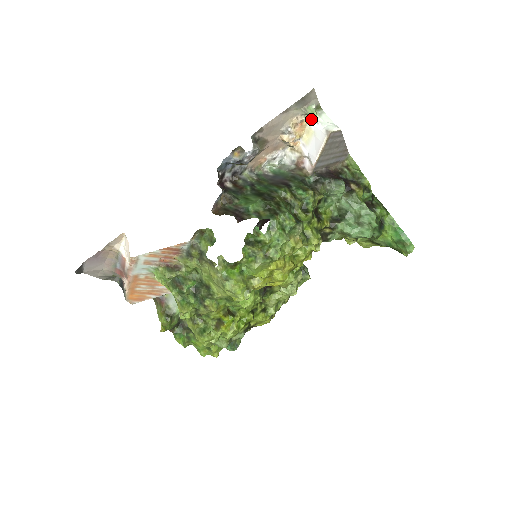
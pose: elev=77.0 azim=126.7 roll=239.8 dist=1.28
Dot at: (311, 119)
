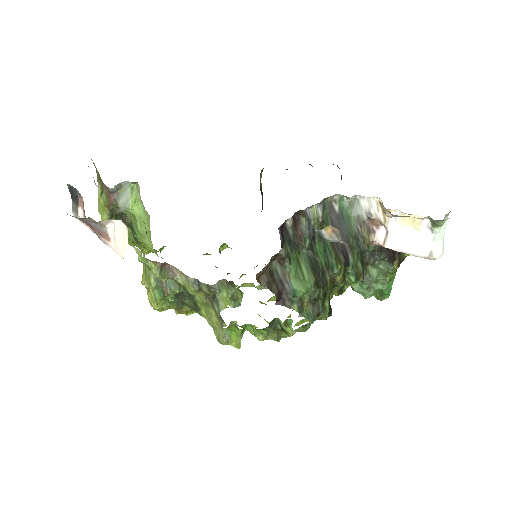
Dot at: (431, 222)
